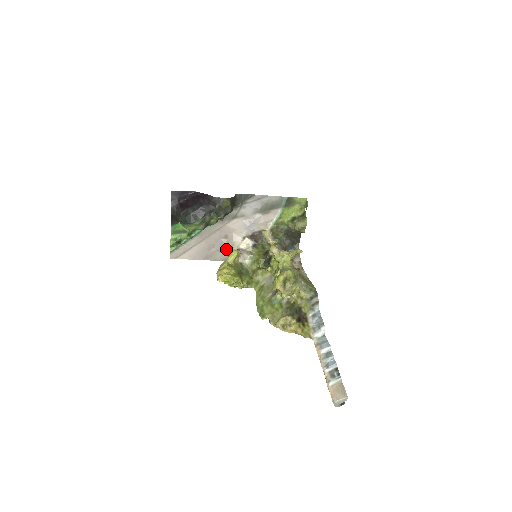
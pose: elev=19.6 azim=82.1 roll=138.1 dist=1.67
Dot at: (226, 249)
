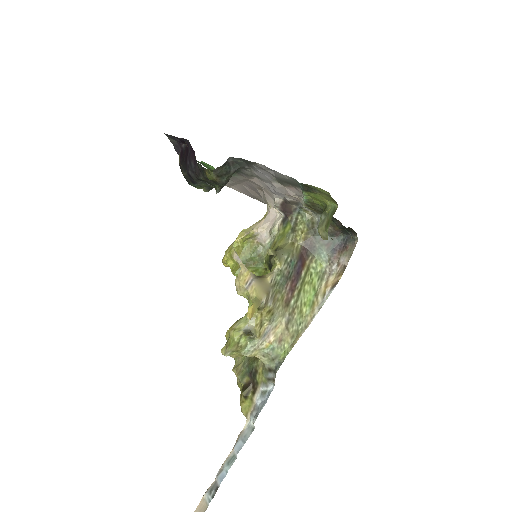
Dot at: occluded
